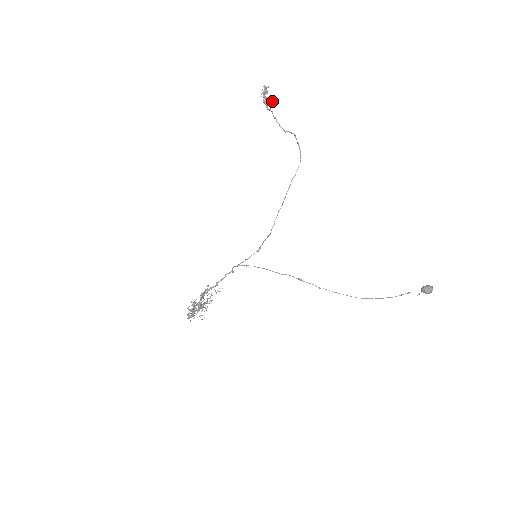
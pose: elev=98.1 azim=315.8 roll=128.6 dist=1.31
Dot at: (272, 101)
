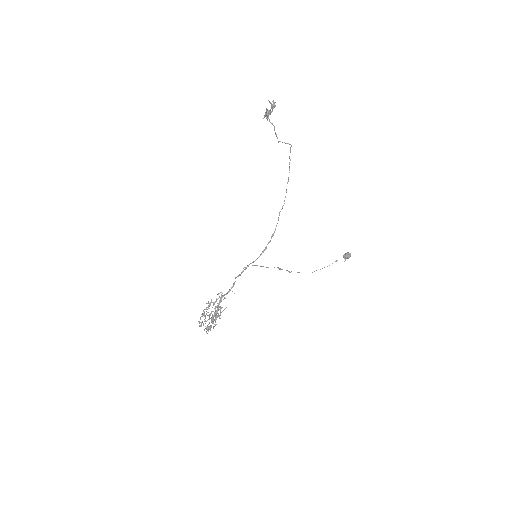
Dot at: occluded
